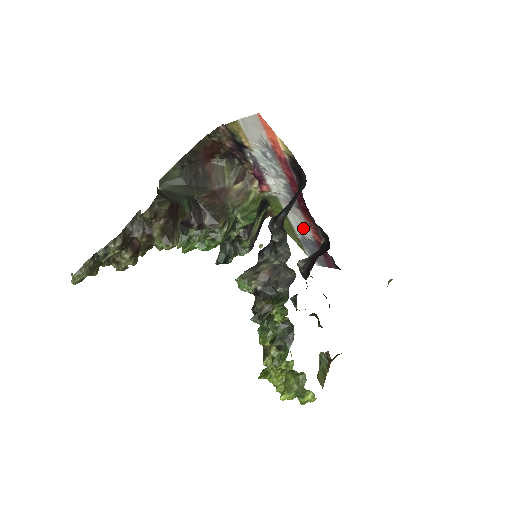
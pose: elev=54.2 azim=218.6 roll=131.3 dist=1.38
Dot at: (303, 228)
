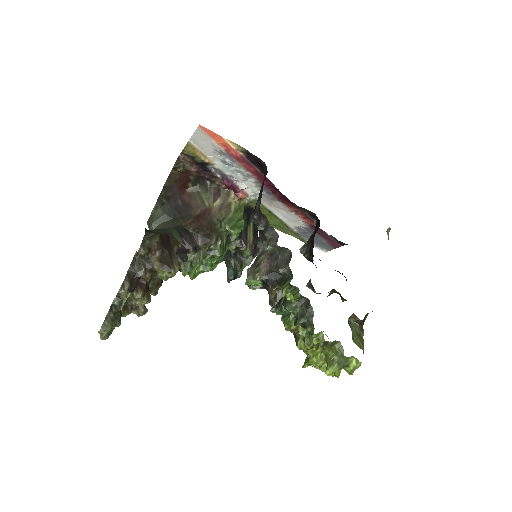
Dot at: (293, 219)
